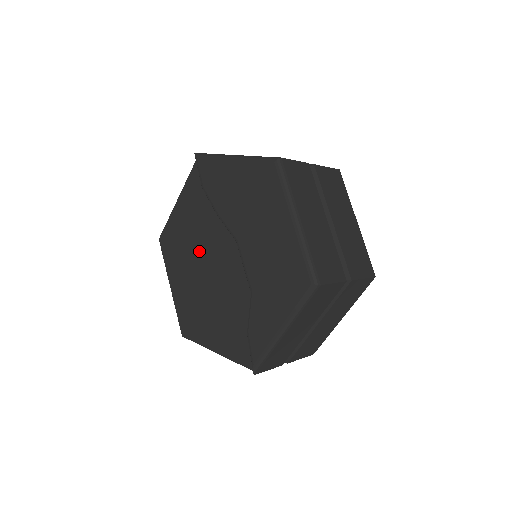
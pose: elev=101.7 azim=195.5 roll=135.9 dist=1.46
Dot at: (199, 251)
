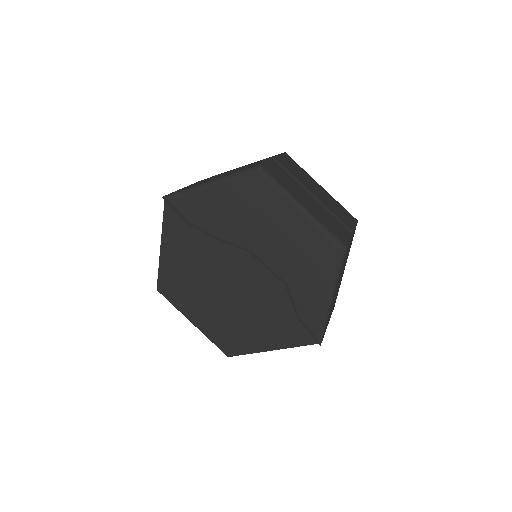
Dot at: (209, 278)
